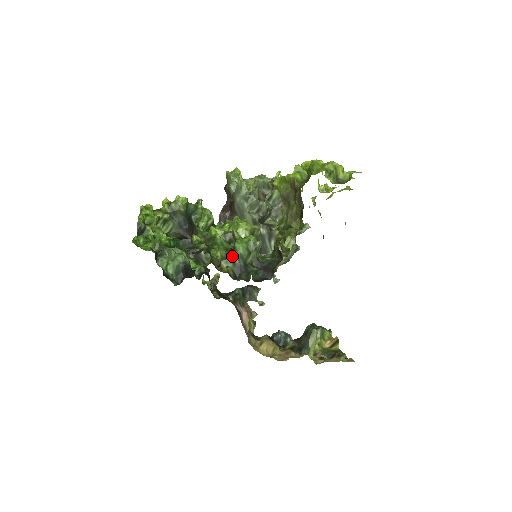
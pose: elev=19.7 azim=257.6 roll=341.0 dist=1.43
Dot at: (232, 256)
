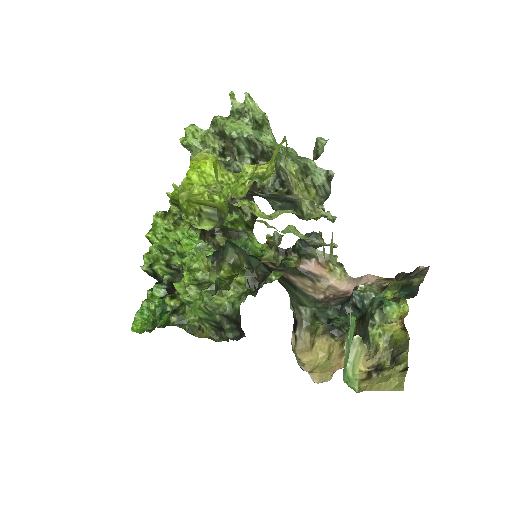
Dot at: occluded
